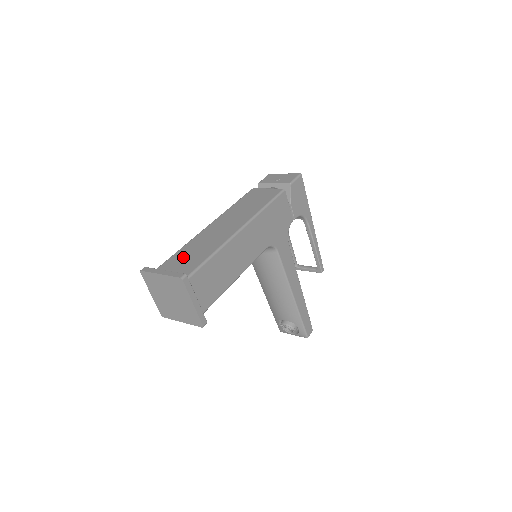
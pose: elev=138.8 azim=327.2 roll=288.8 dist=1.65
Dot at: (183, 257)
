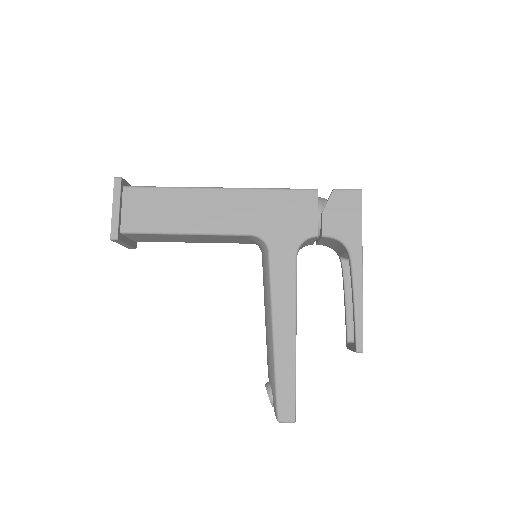
Dot at: occluded
